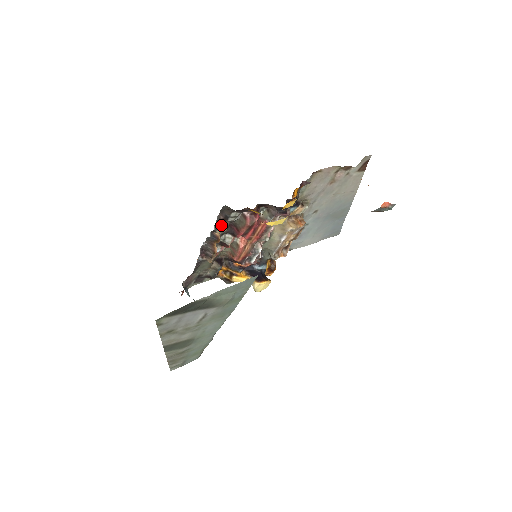
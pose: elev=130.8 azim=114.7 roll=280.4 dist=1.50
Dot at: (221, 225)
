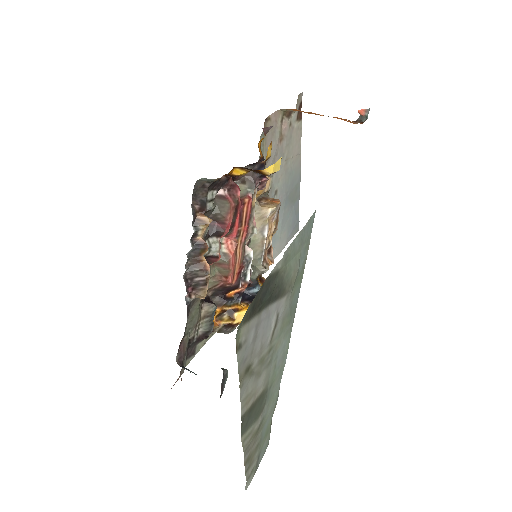
Dot at: (201, 219)
